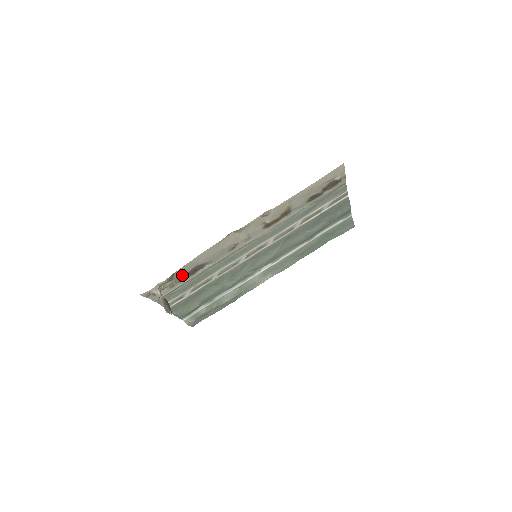
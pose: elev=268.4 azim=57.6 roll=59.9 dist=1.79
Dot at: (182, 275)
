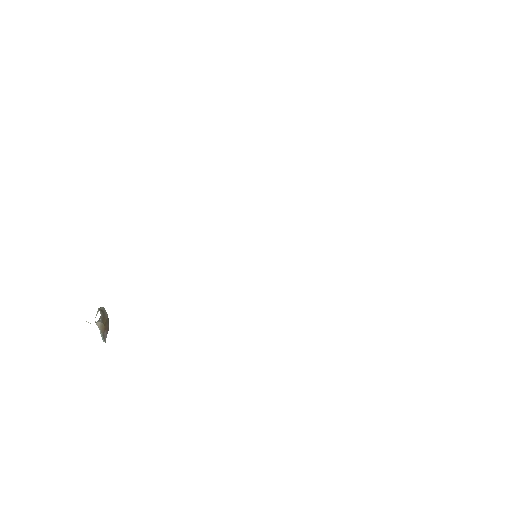
Dot at: occluded
